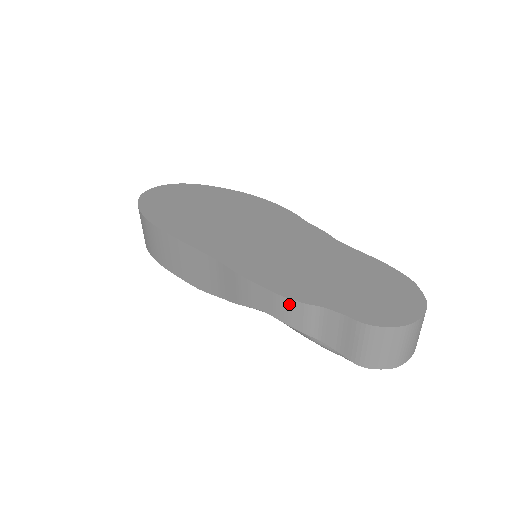
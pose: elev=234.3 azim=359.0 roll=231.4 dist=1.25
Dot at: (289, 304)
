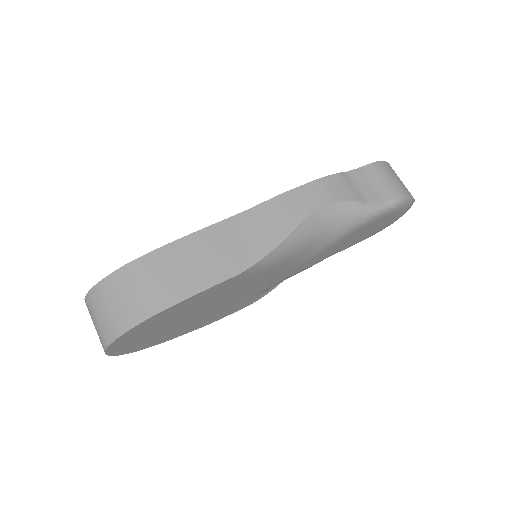
Dot at: (329, 181)
